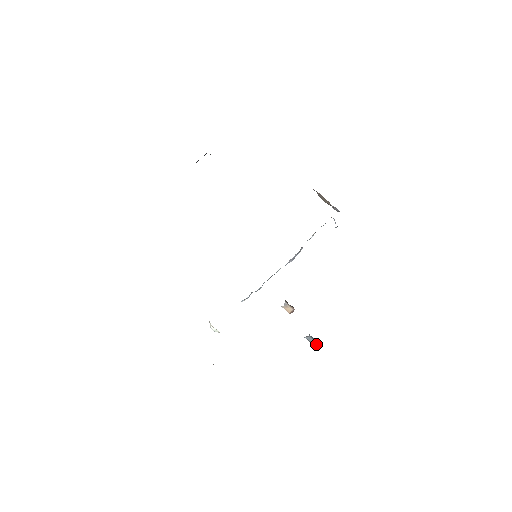
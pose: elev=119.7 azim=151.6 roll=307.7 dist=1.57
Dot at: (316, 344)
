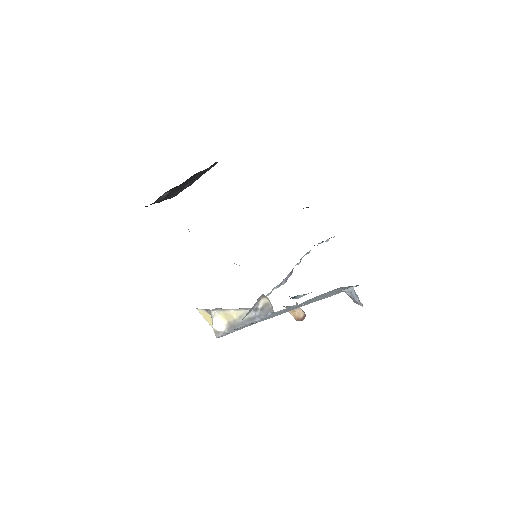
Dot at: (361, 303)
